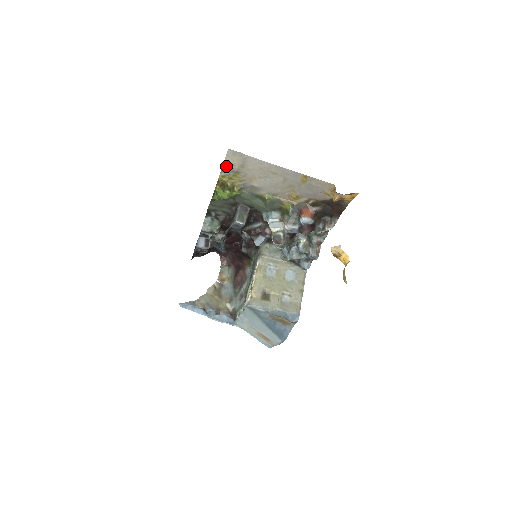
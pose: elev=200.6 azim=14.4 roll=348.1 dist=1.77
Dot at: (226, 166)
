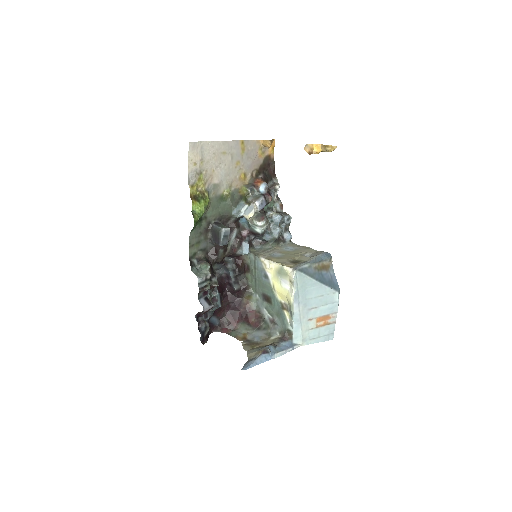
Dot at: (191, 170)
